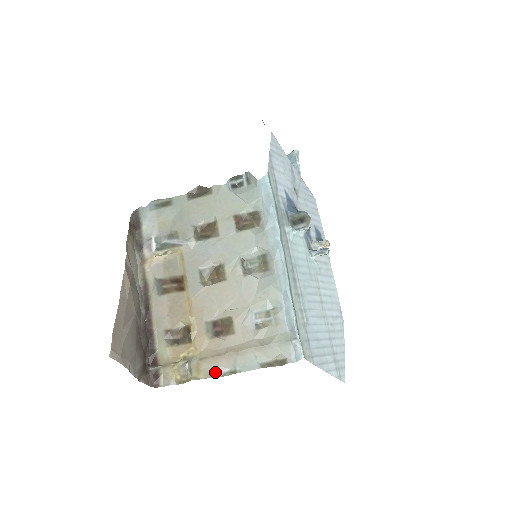
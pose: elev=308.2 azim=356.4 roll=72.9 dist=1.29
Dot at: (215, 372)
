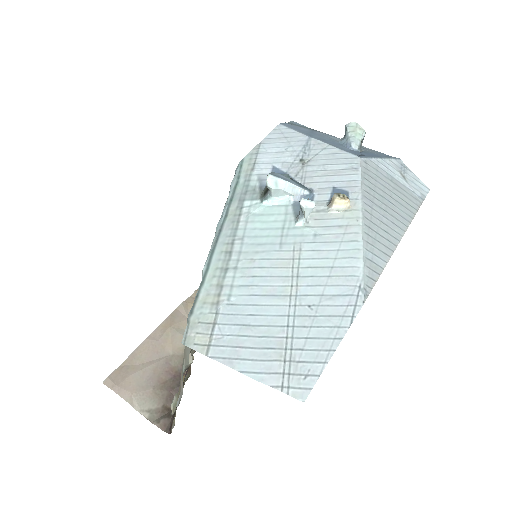
Dot at: (178, 400)
